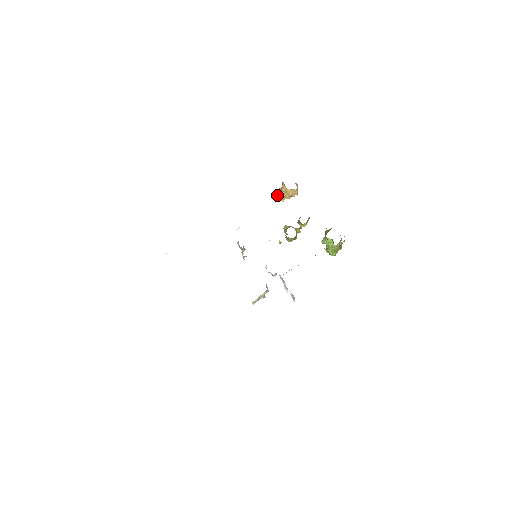
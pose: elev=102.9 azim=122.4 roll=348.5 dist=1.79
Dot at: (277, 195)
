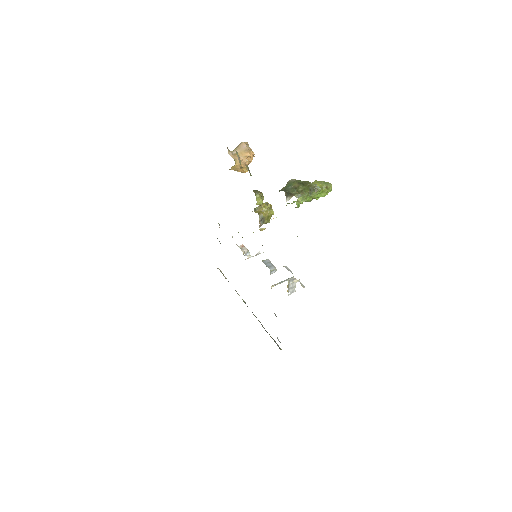
Dot at: (237, 171)
